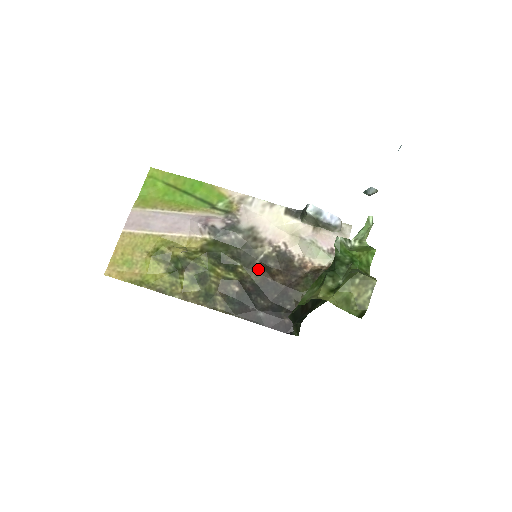
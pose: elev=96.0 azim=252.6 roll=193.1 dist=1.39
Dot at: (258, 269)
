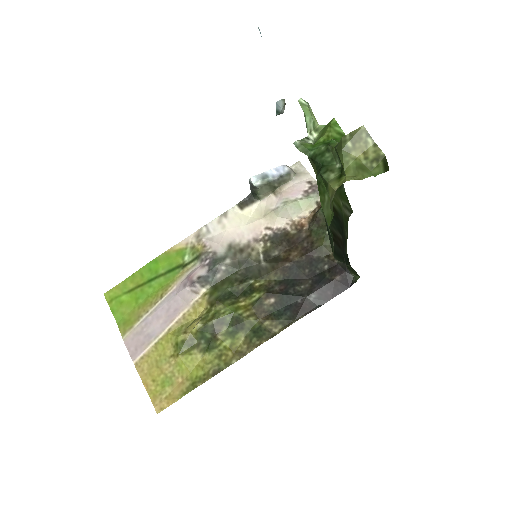
Dot at: (270, 268)
